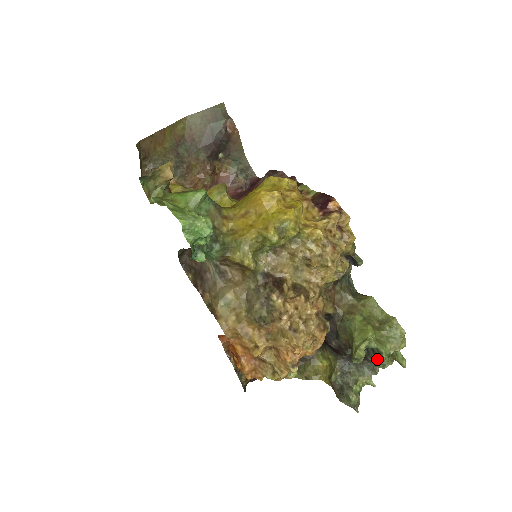
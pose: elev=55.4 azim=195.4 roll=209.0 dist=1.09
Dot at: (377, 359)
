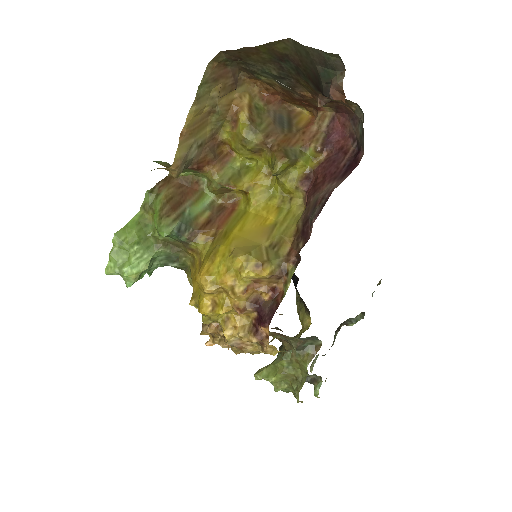
Dot at: occluded
